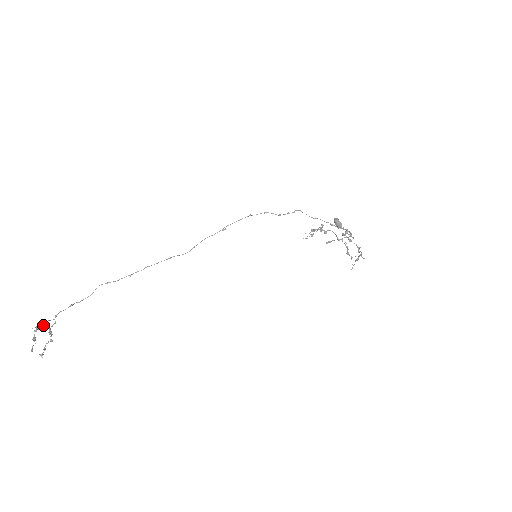
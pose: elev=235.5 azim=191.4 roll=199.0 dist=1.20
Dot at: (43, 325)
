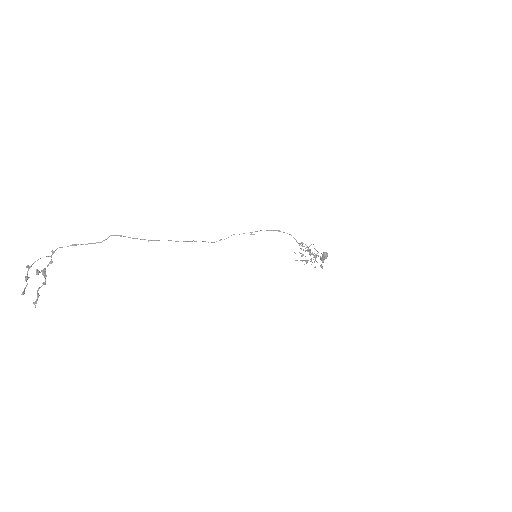
Dot at: (37, 260)
